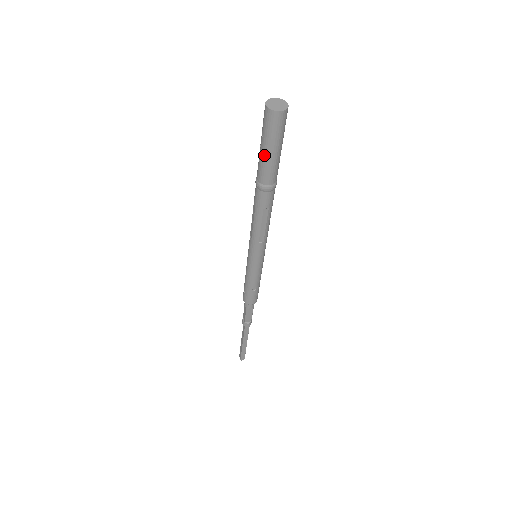
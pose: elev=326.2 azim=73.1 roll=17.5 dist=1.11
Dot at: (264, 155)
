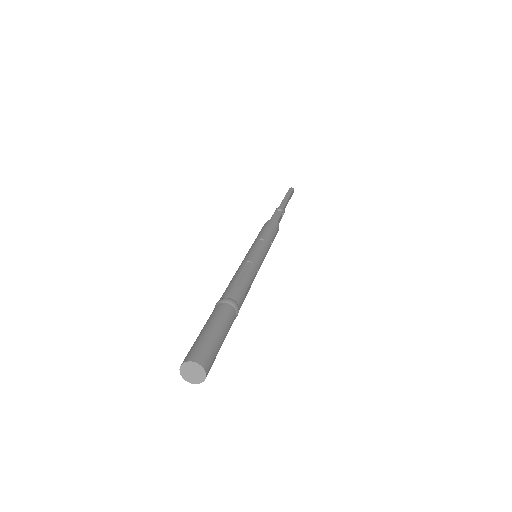
Dot at: occluded
